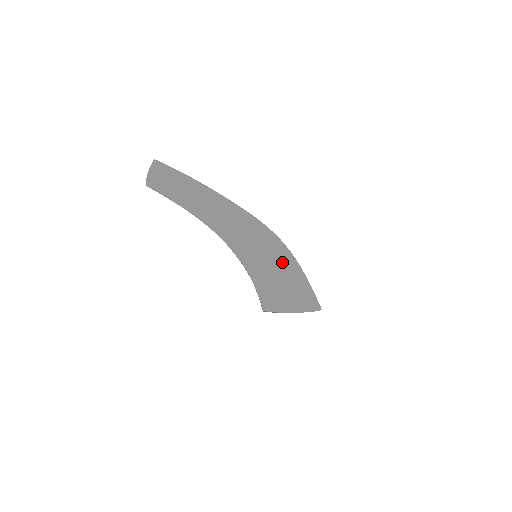
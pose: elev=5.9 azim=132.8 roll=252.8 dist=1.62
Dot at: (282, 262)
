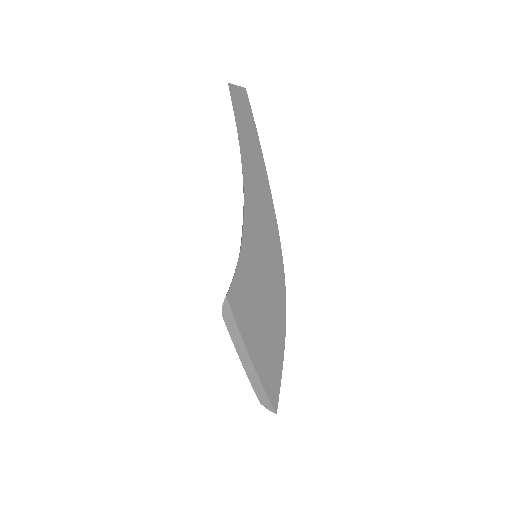
Dot at: (273, 298)
